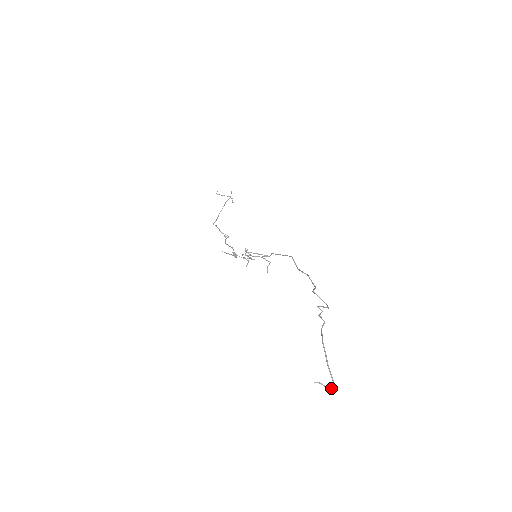
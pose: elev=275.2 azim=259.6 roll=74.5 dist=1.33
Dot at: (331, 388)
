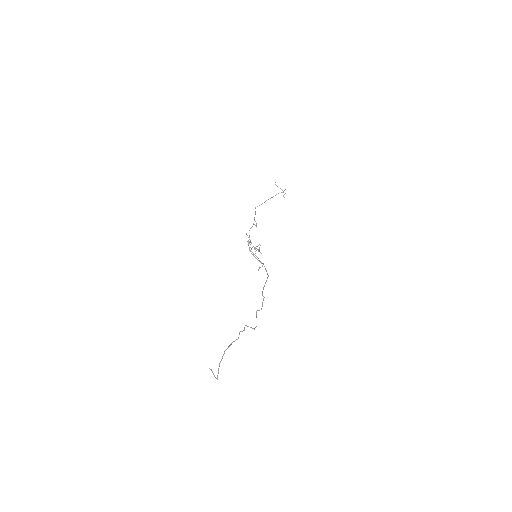
Dot at: (216, 378)
